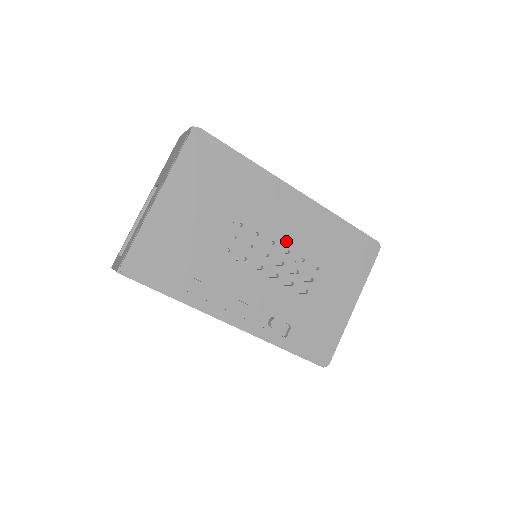
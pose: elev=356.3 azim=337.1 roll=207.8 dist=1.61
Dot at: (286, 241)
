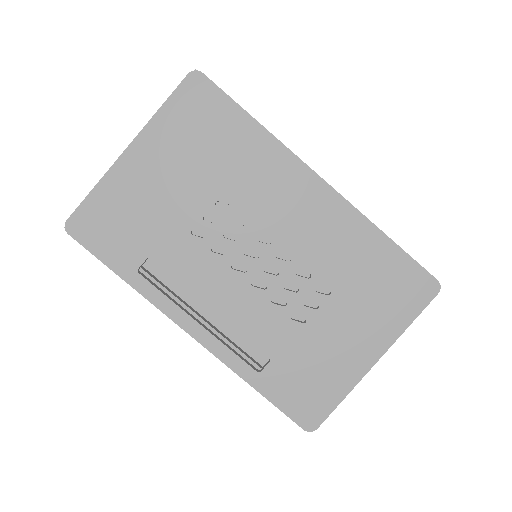
Dot at: (289, 244)
